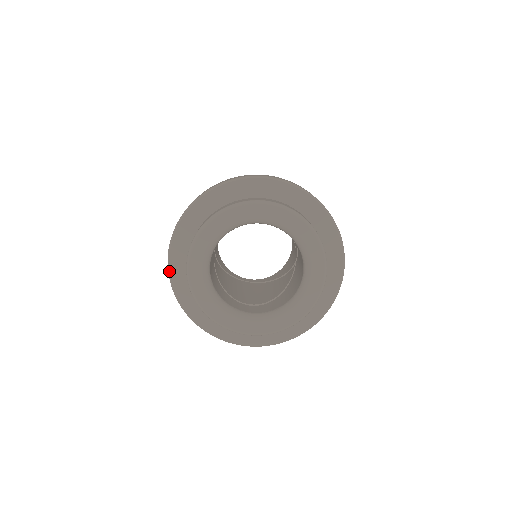
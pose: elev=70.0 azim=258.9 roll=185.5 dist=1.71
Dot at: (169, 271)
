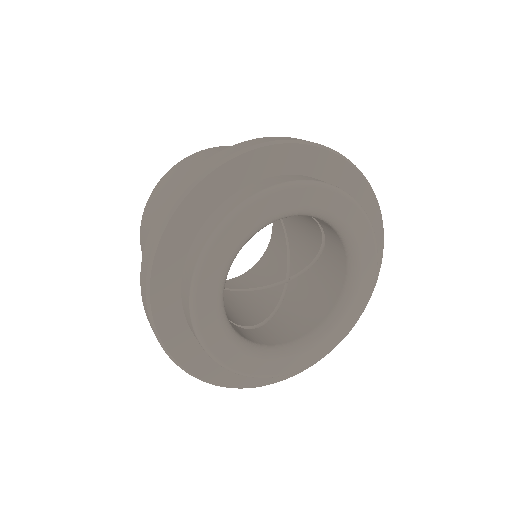
Dot at: (161, 233)
